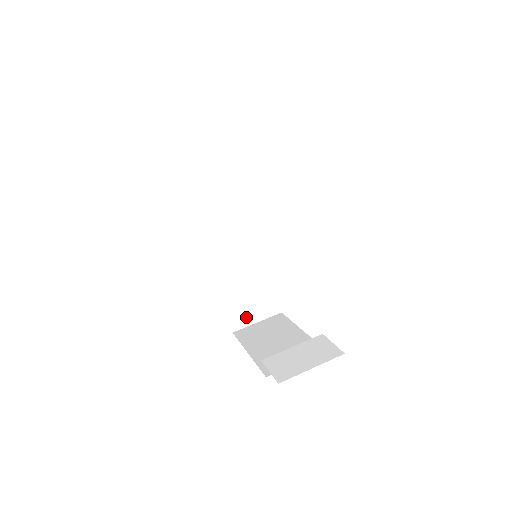
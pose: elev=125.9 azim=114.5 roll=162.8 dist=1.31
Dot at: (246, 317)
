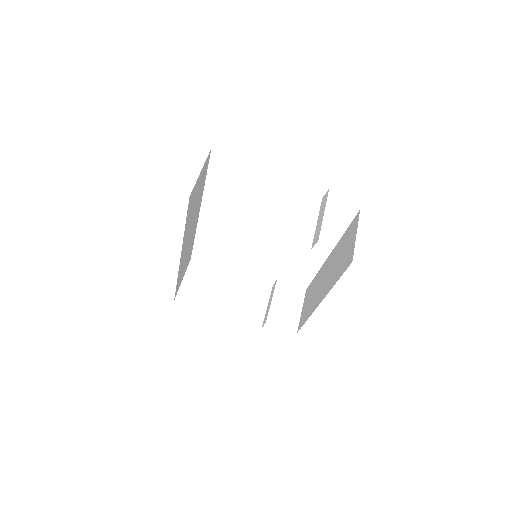
Dot at: (180, 282)
